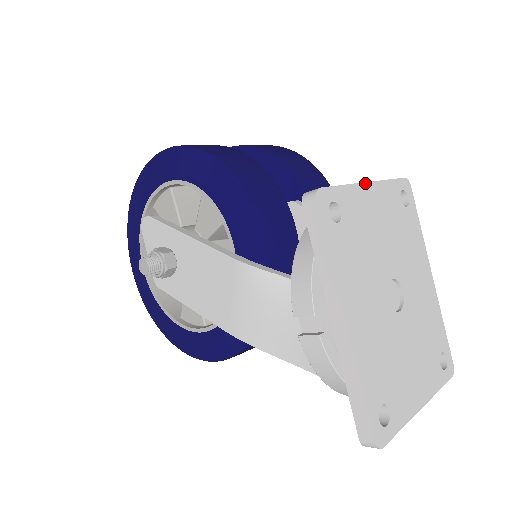
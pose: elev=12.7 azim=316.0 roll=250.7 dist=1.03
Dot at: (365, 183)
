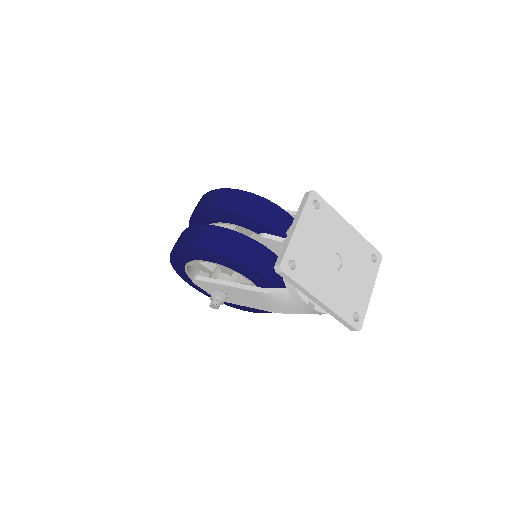
Dot at: (295, 229)
